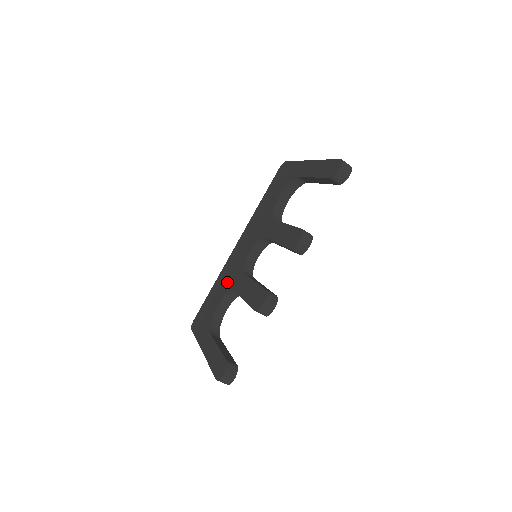
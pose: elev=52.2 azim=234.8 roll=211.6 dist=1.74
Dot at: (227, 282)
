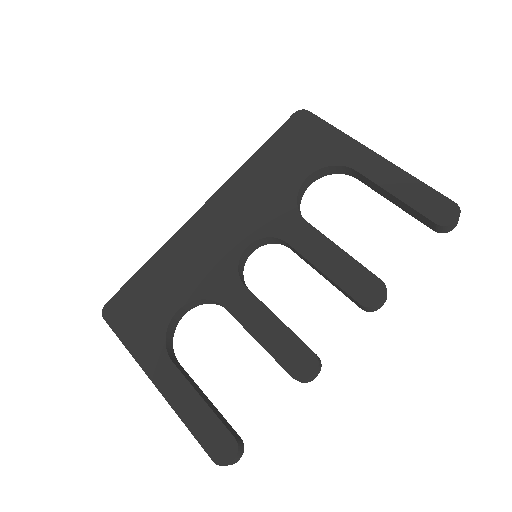
Dot at: (195, 275)
